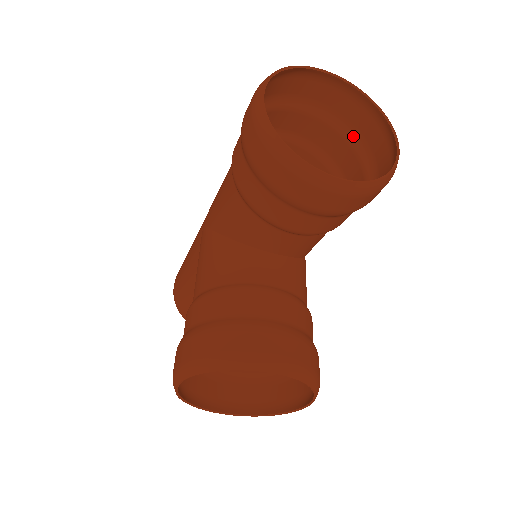
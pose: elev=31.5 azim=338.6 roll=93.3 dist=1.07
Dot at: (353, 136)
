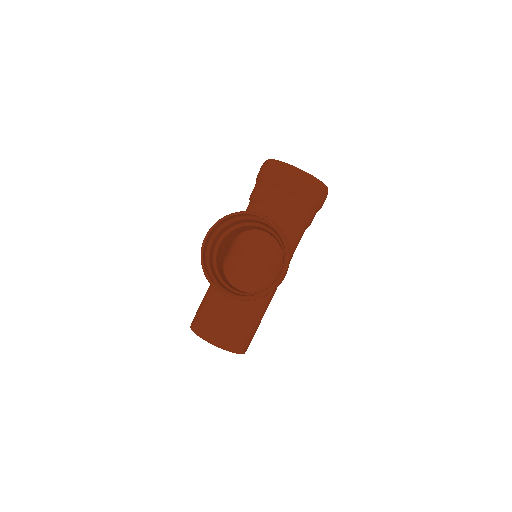
Dot at: occluded
